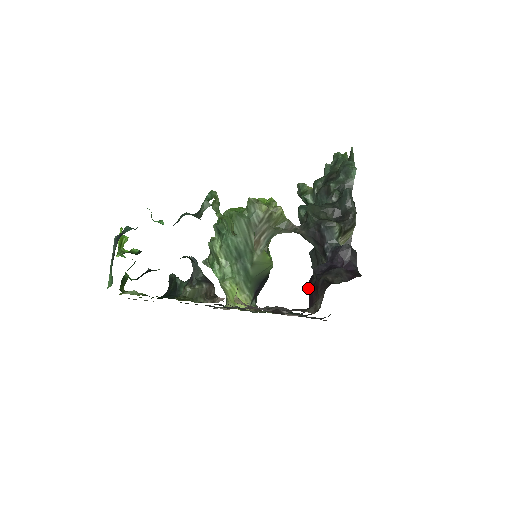
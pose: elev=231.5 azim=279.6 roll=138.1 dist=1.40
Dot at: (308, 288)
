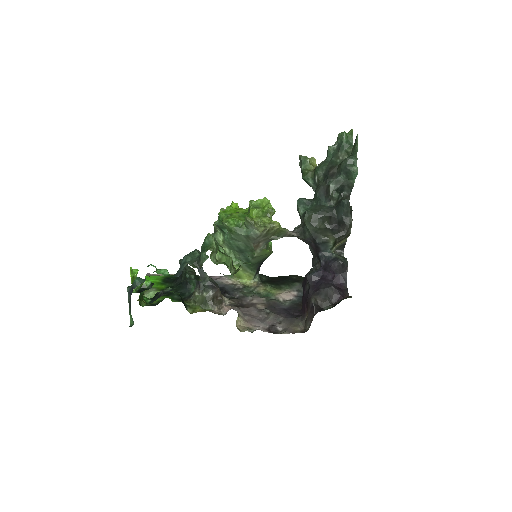
Dot at: occluded
